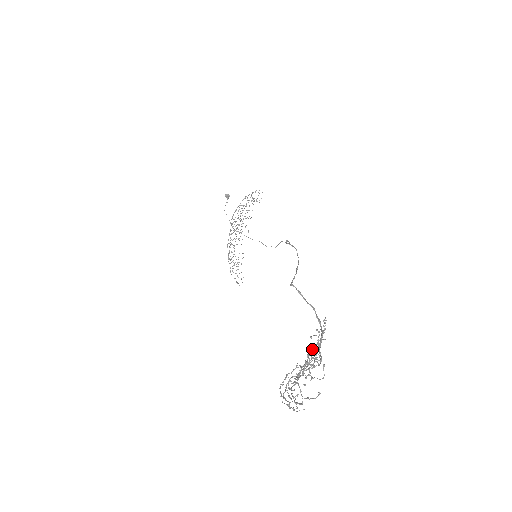
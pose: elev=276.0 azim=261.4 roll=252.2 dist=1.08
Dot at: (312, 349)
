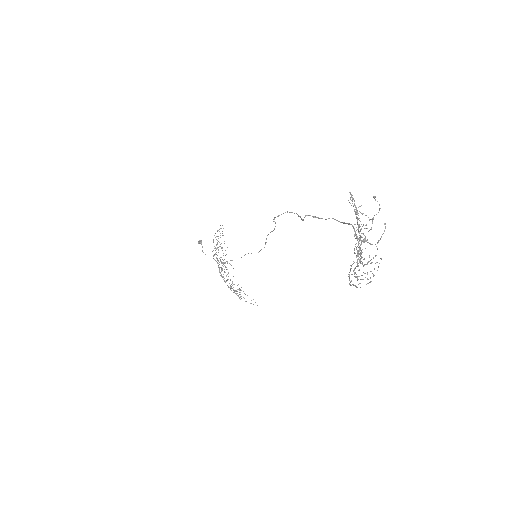
Dot at: (357, 212)
